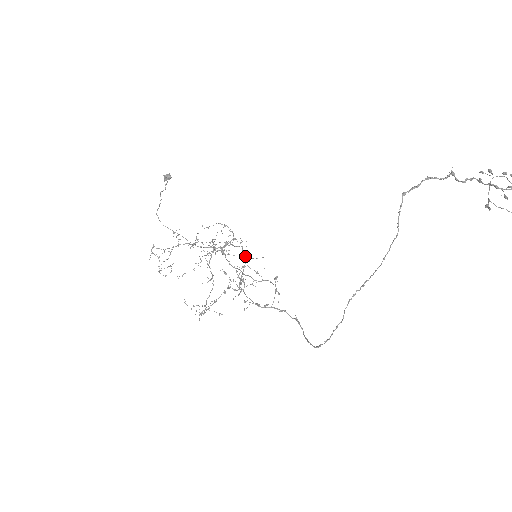
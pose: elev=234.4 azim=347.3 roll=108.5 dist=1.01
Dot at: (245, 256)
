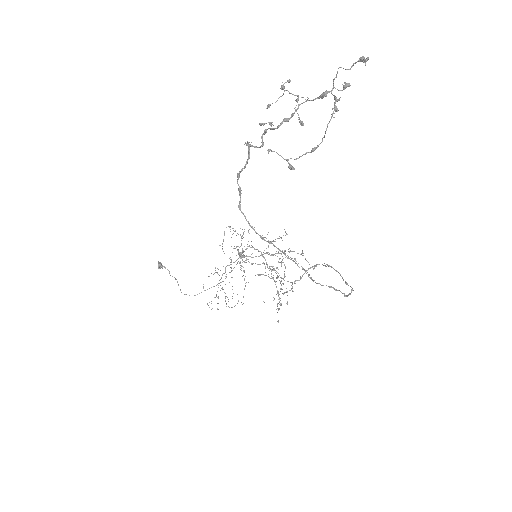
Dot at: (256, 249)
